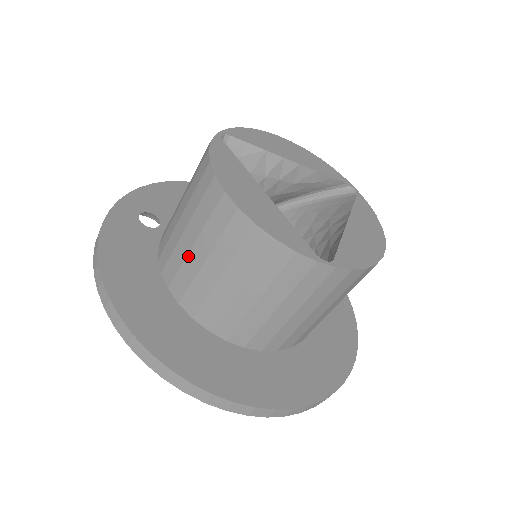
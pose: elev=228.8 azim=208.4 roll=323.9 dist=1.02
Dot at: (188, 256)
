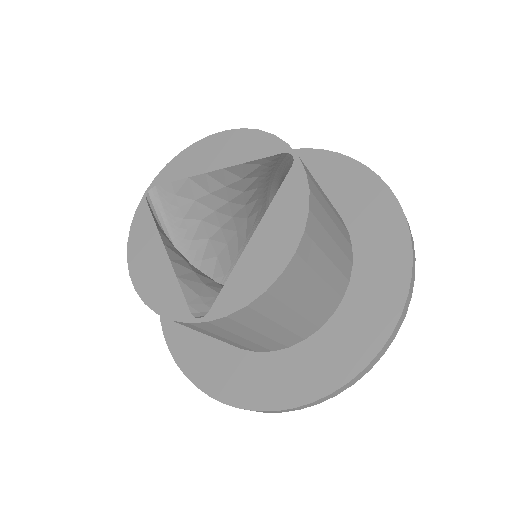
Dot at: occluded
